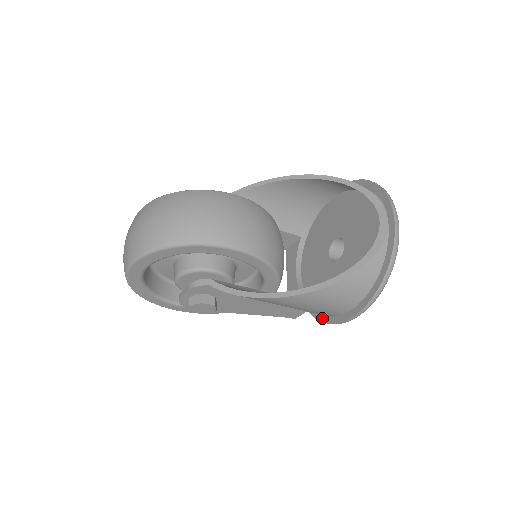
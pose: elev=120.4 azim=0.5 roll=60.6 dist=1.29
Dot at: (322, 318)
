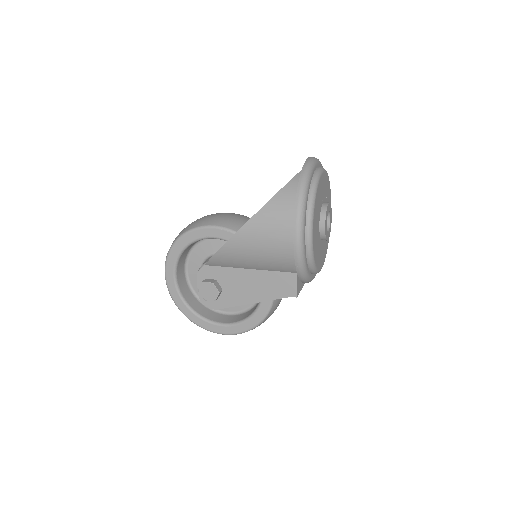
Dot at: (297, 268)
